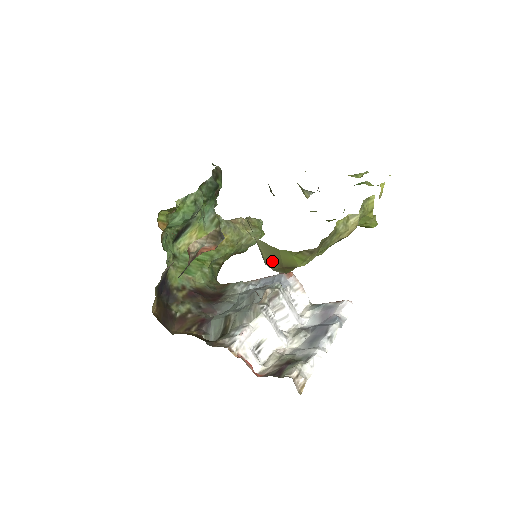
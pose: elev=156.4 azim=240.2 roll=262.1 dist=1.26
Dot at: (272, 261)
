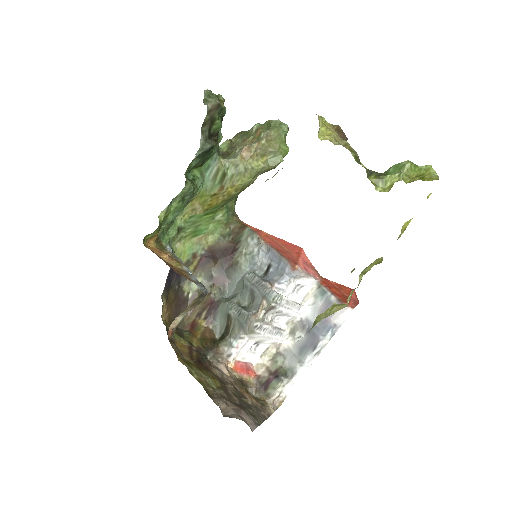
Dot at: occluded
